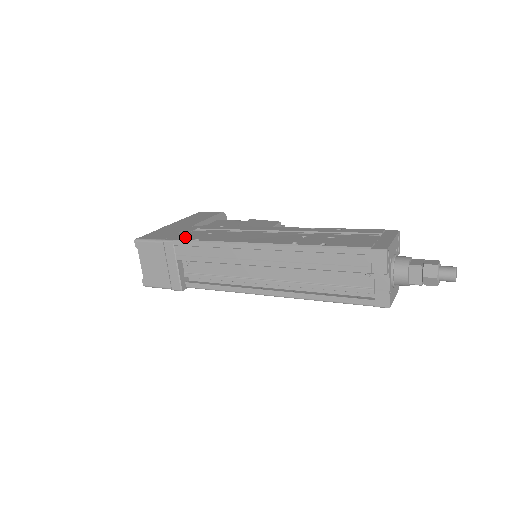
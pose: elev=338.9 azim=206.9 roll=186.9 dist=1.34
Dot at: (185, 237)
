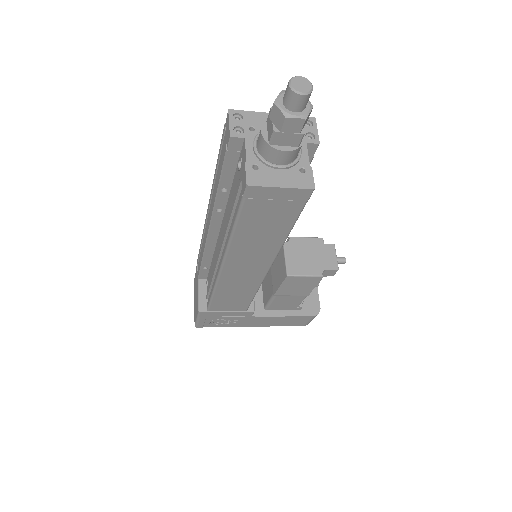
Dot at: occluded
